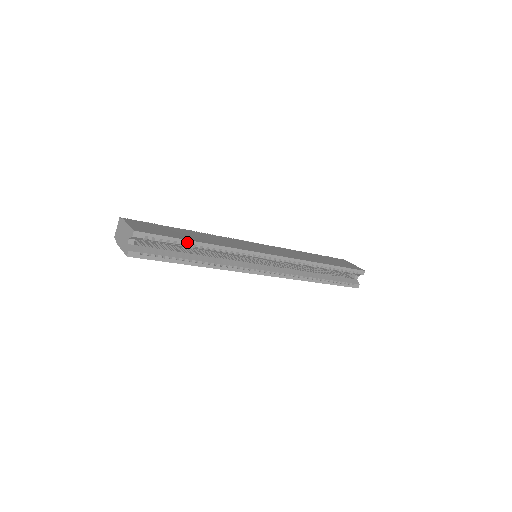
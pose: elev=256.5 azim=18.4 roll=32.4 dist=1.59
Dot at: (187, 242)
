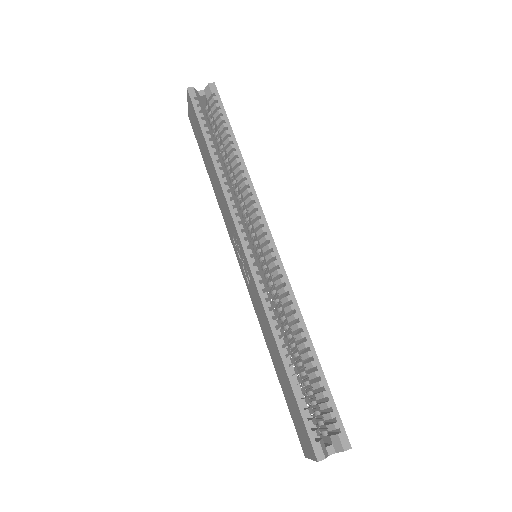
Dot at: (231, 133)
